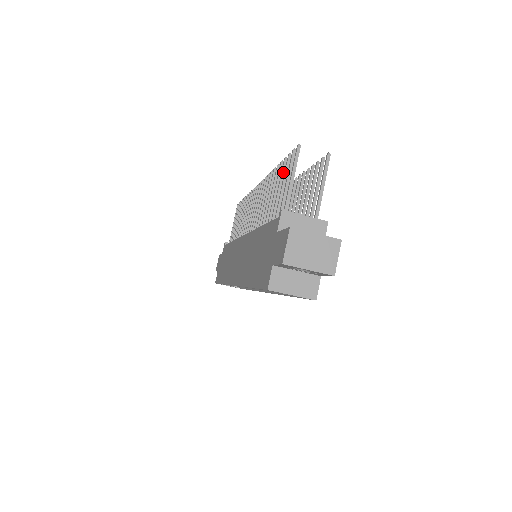
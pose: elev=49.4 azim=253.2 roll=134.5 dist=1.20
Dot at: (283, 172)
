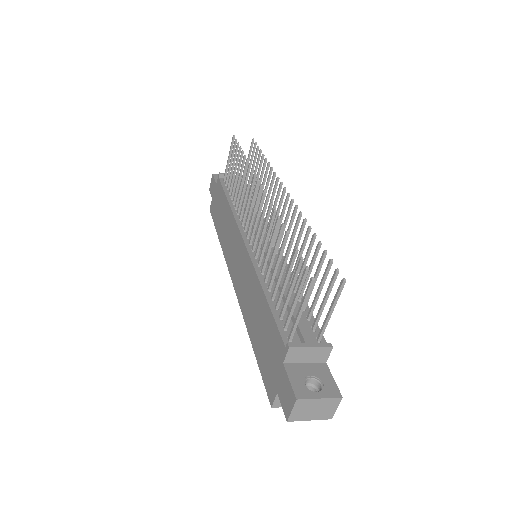
Dot at: (292, 263)
